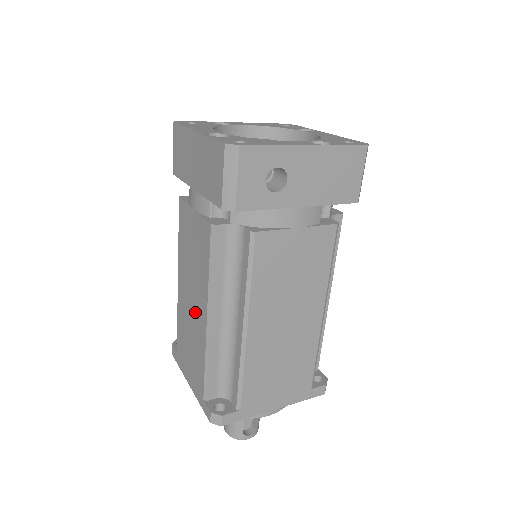
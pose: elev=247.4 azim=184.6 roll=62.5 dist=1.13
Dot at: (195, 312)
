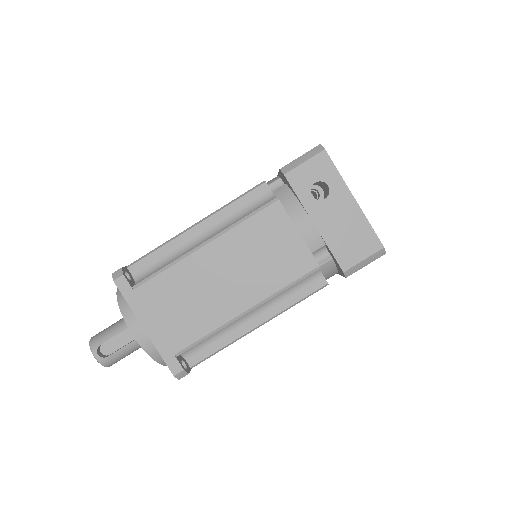
Dot at: occluded
